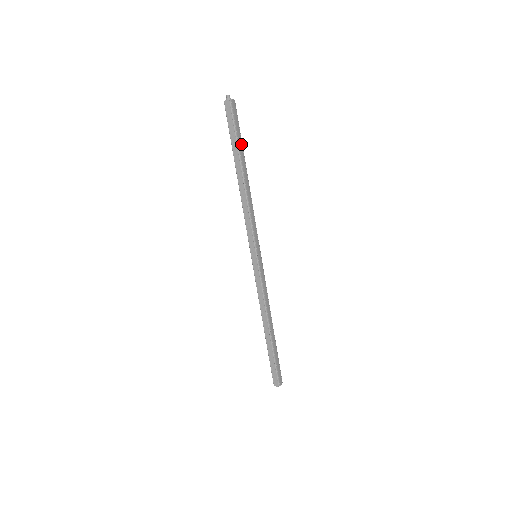
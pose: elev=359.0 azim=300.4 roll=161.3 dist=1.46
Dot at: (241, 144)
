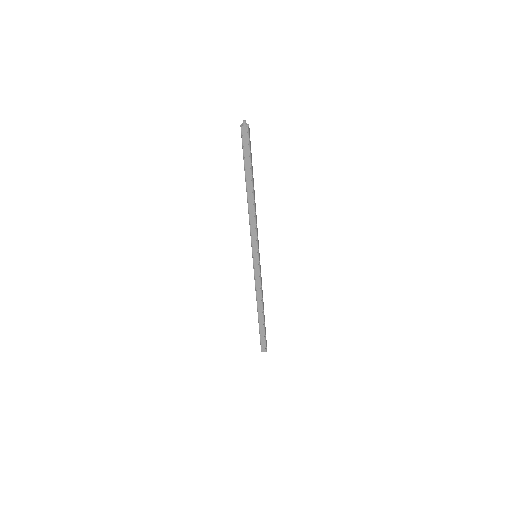
Dot at: occluded
